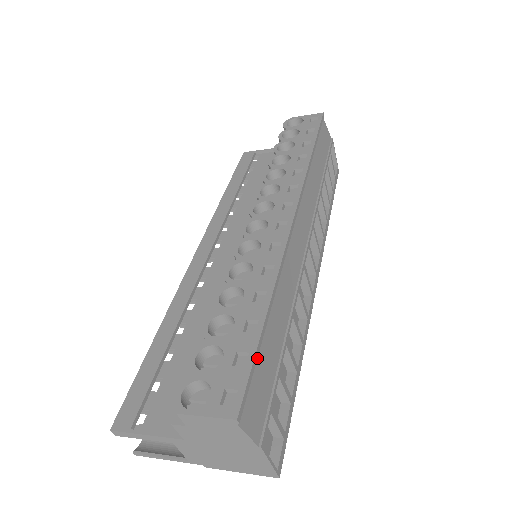
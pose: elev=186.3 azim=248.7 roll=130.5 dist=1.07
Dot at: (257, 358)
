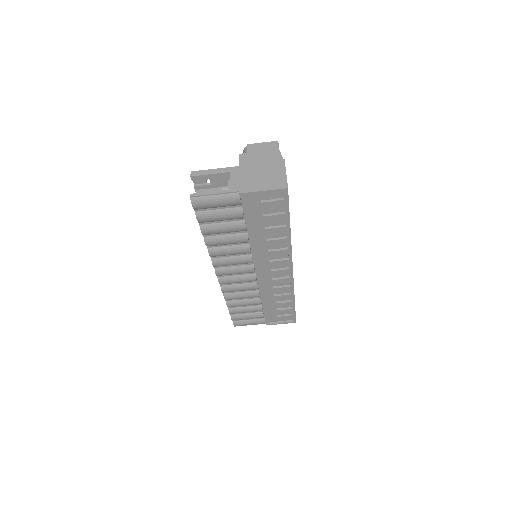
Dot at: occluded
